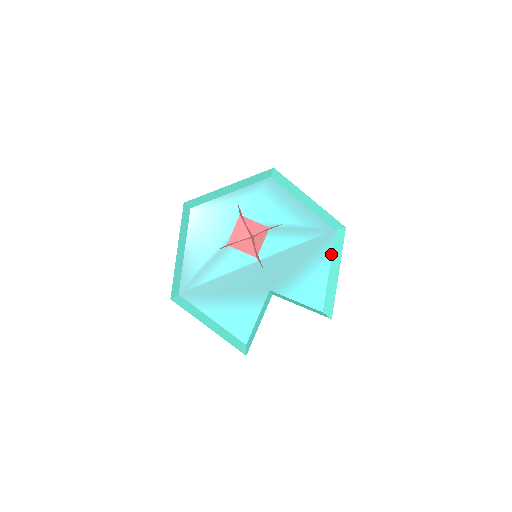
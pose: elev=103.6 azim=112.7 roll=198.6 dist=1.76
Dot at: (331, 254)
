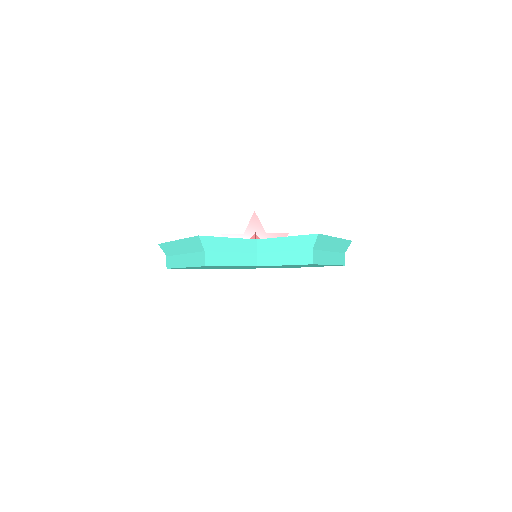
Dot at: (336, 252)
